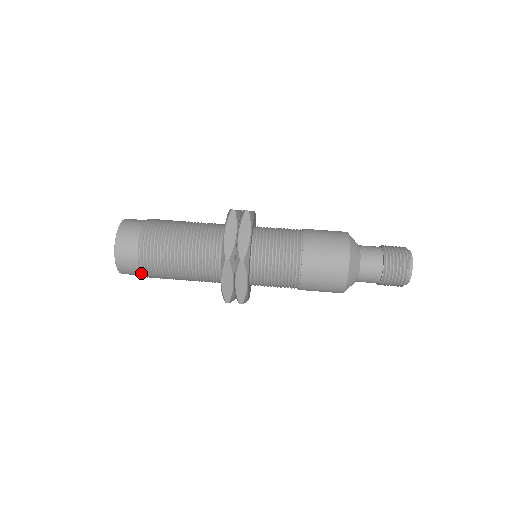
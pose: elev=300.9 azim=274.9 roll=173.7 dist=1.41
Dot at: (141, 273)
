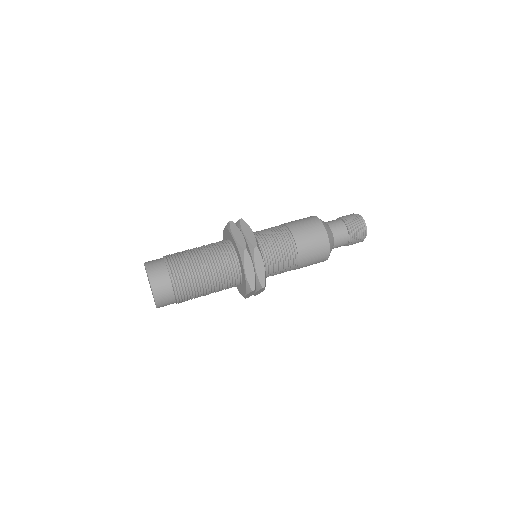
Dot at: (175, 296)
